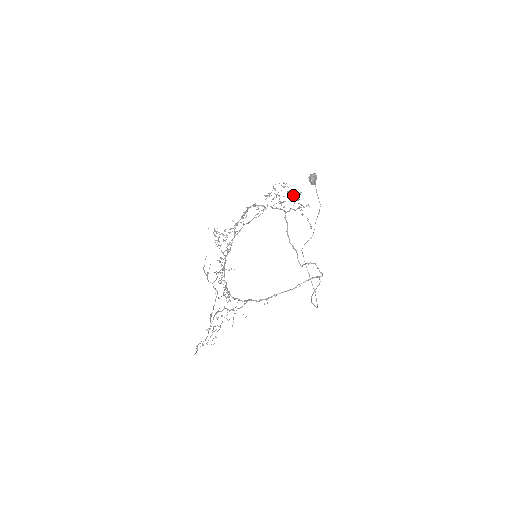
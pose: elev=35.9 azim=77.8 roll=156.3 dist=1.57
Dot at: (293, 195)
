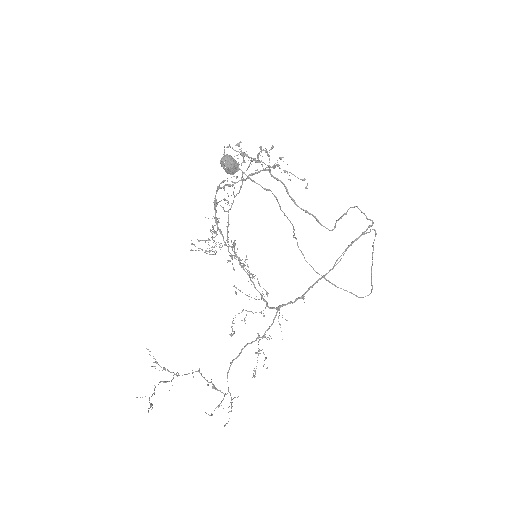
Dot at: (251, 158)
